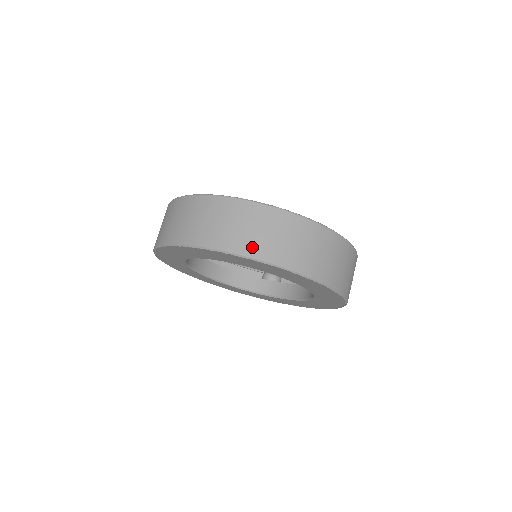
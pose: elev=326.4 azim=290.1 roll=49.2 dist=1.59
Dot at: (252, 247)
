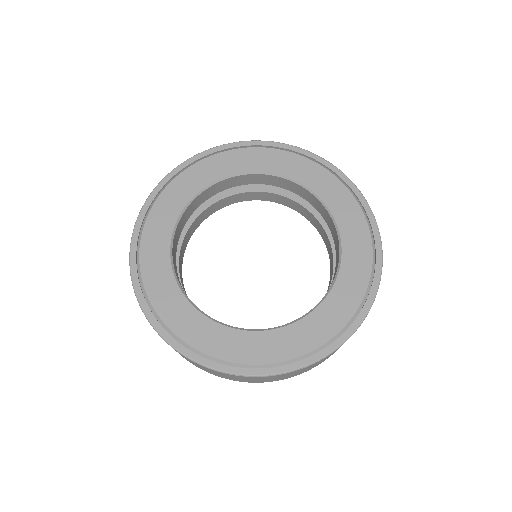
Dot at: occluded
